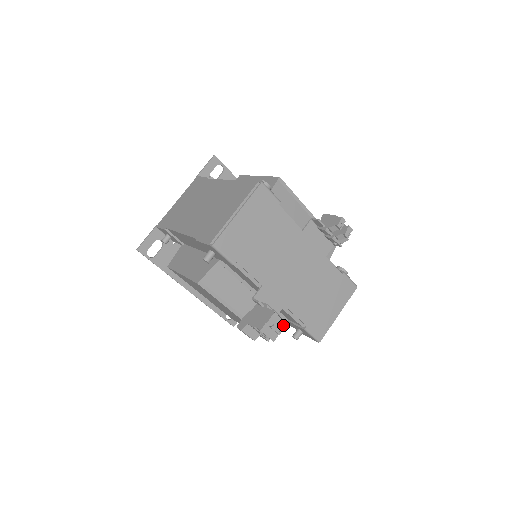
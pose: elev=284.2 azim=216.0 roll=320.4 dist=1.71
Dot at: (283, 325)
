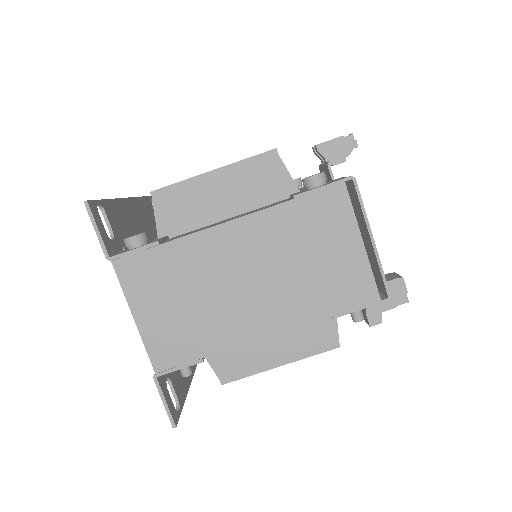
Dot at: occluded
